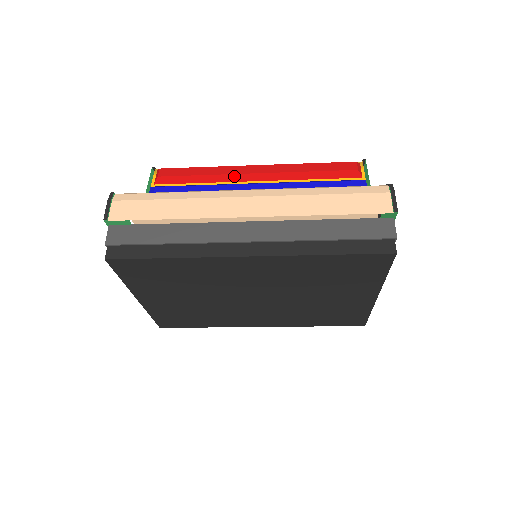
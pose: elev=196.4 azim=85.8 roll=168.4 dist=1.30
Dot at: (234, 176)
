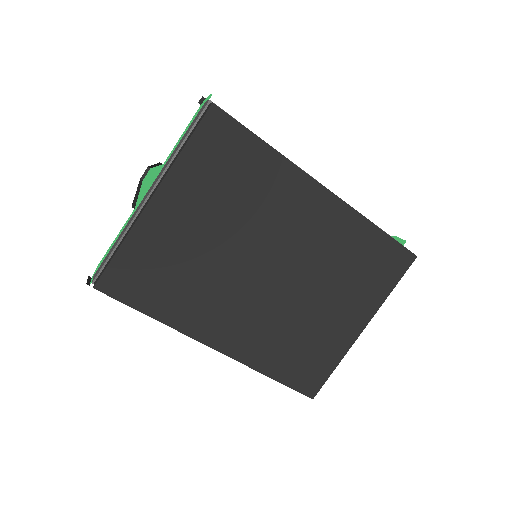
Dot at: occluded
